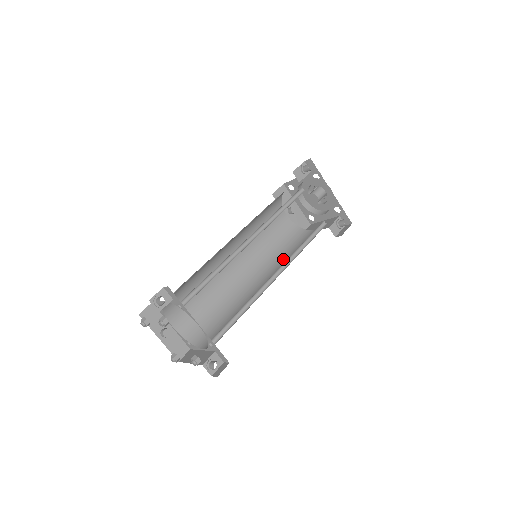
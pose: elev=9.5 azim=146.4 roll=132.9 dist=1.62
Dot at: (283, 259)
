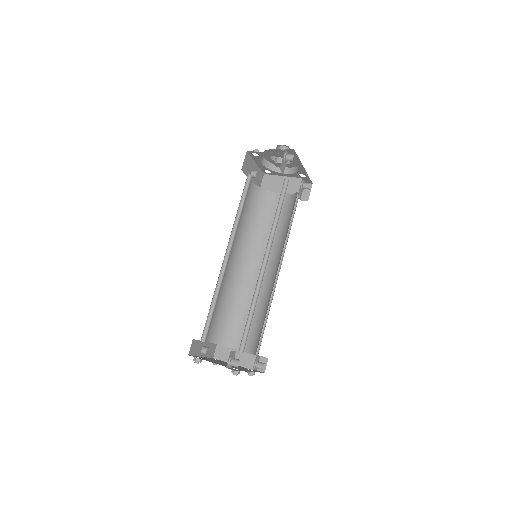
Dot at: (264, 235)
